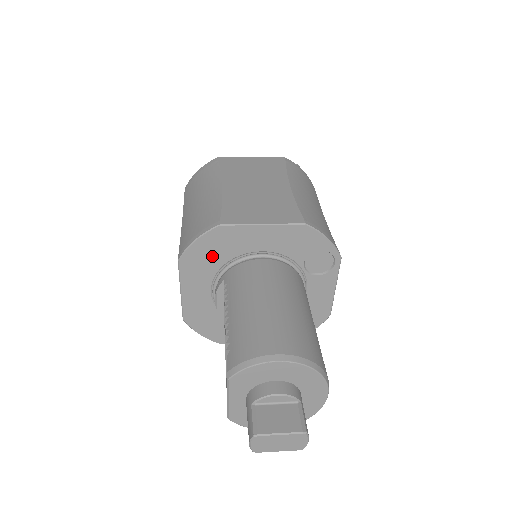
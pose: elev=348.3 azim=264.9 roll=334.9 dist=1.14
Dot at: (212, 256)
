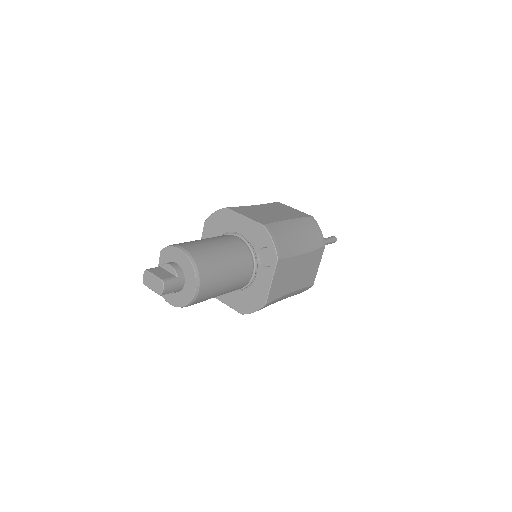
Dot at: (219, 226)
